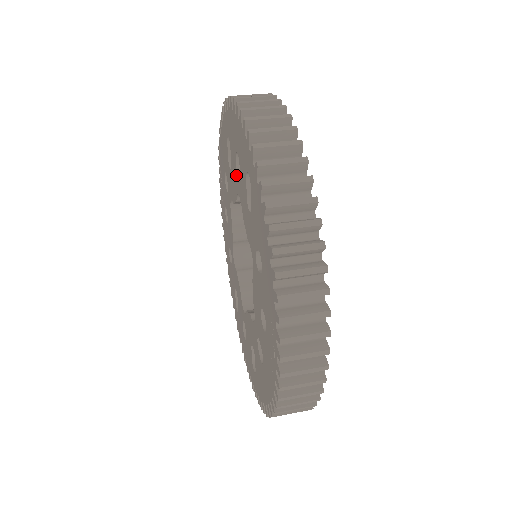
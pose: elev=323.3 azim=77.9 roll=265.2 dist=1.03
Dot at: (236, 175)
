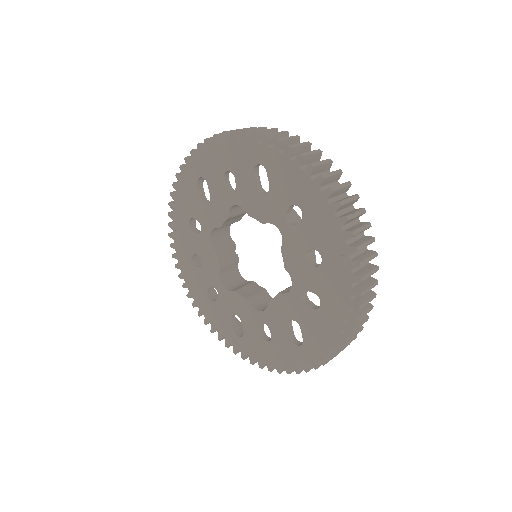
Dot at: (226, 193)
